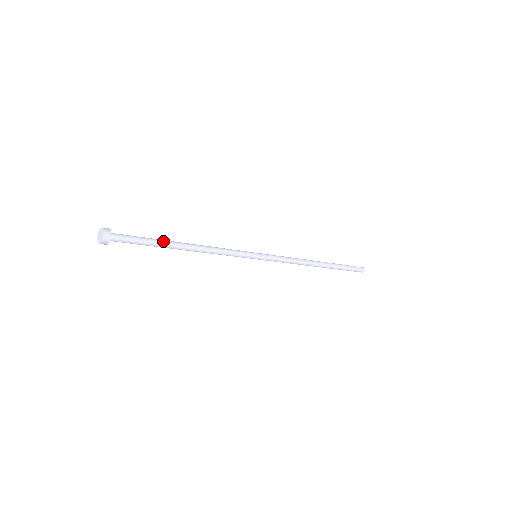
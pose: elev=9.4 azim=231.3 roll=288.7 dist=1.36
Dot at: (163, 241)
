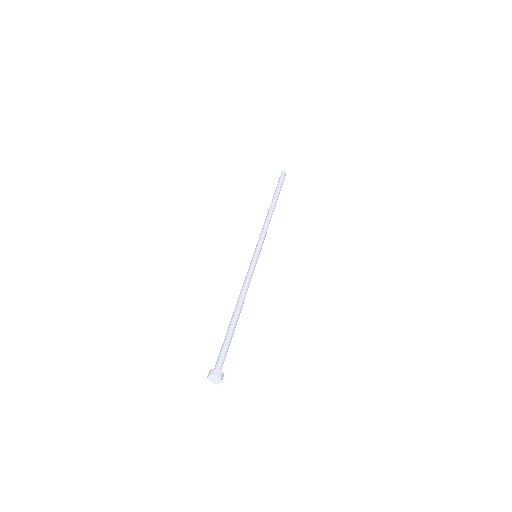
Dot at: (233, 330)
